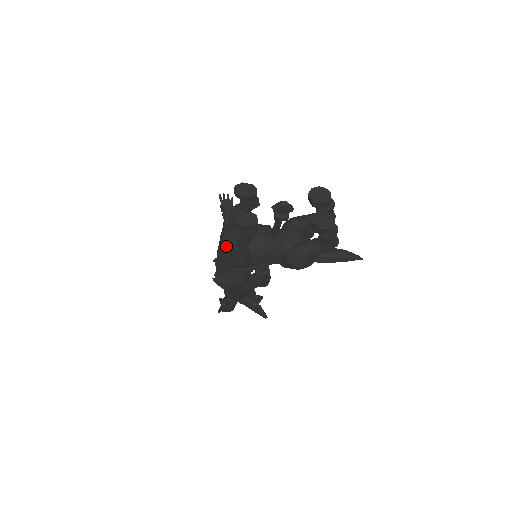
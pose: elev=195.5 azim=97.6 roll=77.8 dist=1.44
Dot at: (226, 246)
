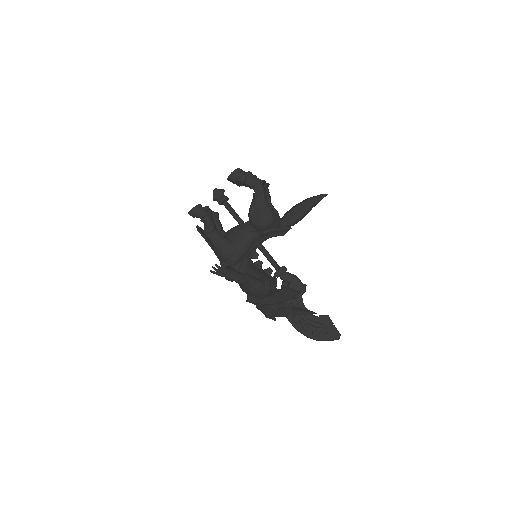
Dot at: occluded
